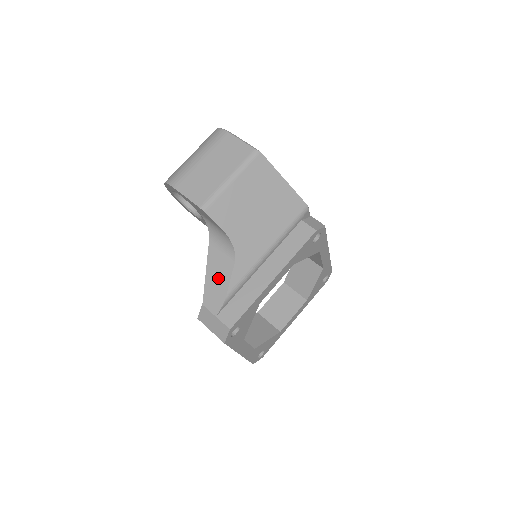
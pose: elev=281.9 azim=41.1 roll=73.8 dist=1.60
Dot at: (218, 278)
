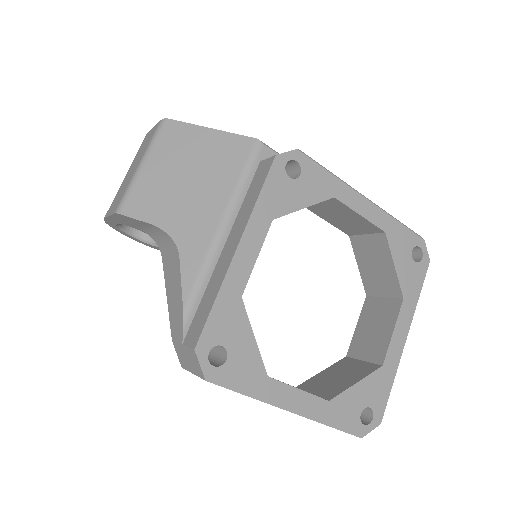
Dot at: (174, 291)
